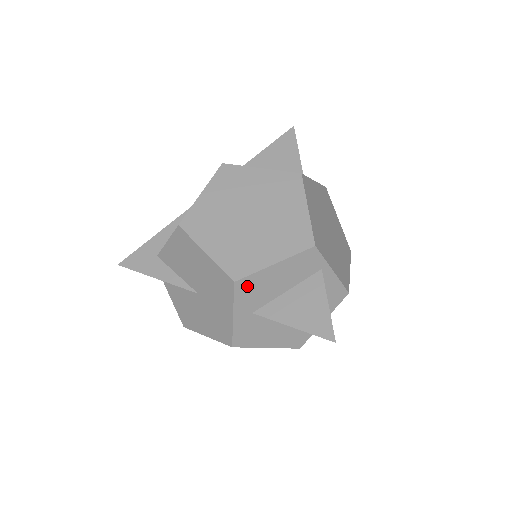
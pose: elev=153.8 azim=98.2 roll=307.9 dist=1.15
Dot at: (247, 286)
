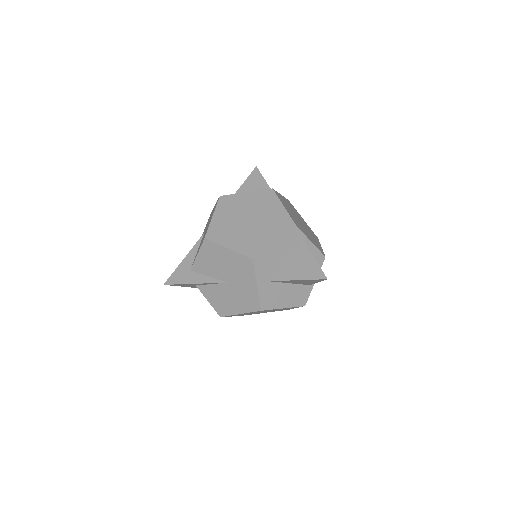
Dot at: (261, 261)
